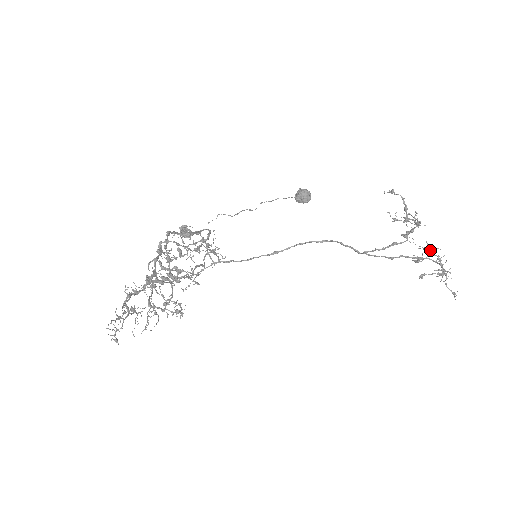
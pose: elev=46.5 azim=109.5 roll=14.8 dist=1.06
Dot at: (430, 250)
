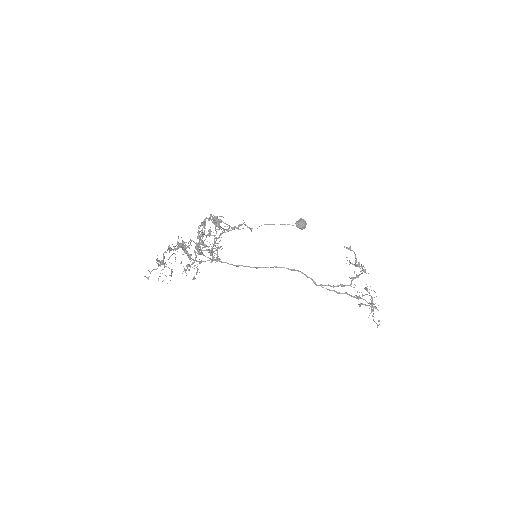
Dot at: occluded
